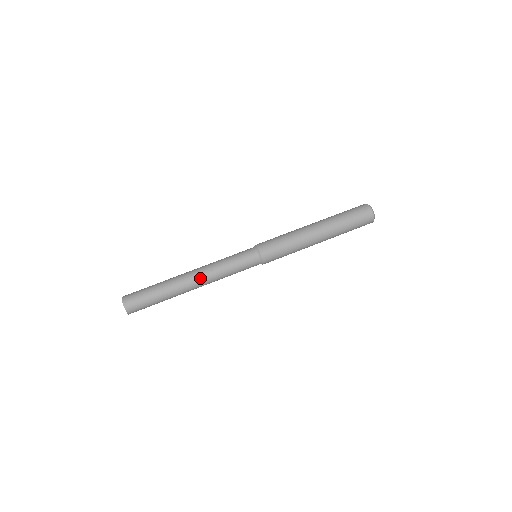
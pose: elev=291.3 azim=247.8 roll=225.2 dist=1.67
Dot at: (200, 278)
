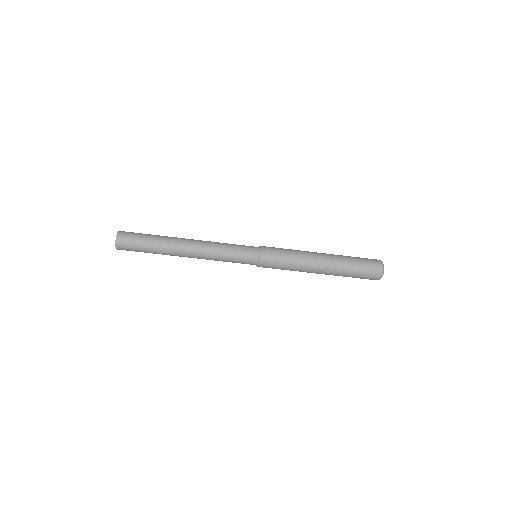
Dot at: occluded
